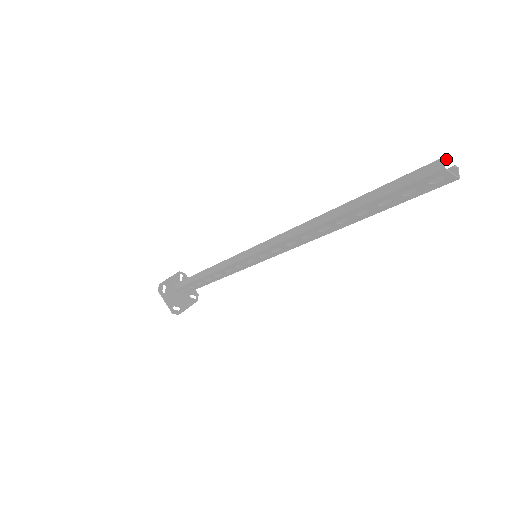
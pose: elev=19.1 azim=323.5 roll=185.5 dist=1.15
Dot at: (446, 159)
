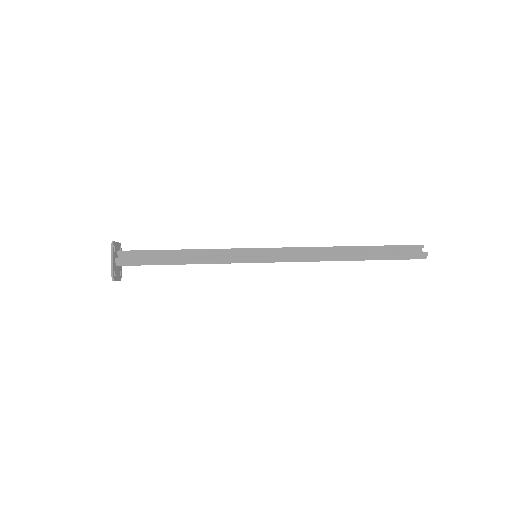
Dot at: (427, 252)
